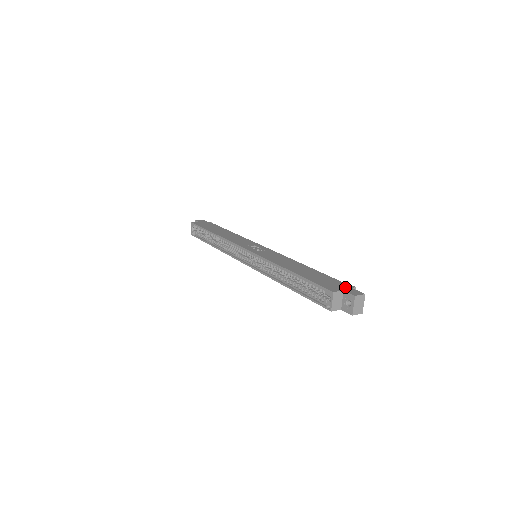
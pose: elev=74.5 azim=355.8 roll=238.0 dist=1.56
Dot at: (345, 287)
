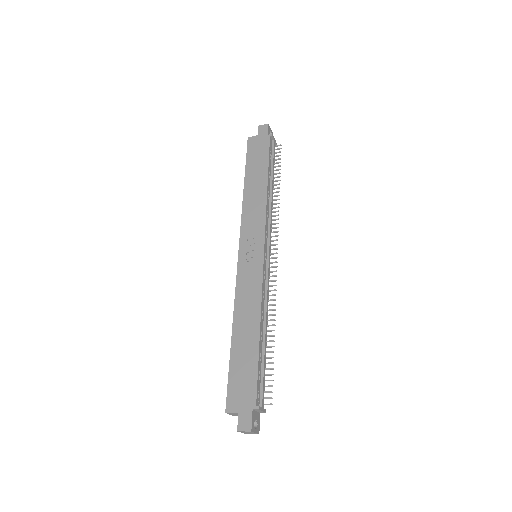
Dot at: (246, 405)
